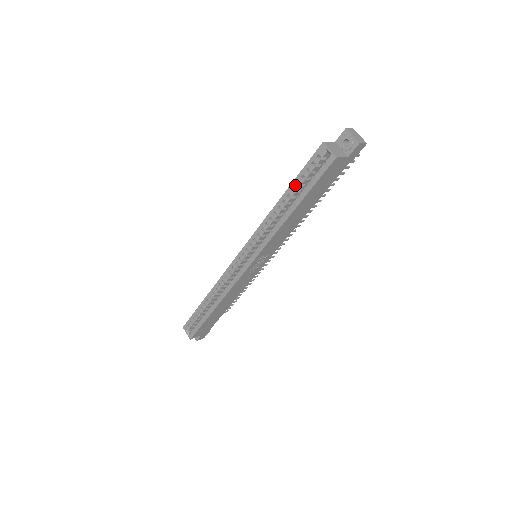
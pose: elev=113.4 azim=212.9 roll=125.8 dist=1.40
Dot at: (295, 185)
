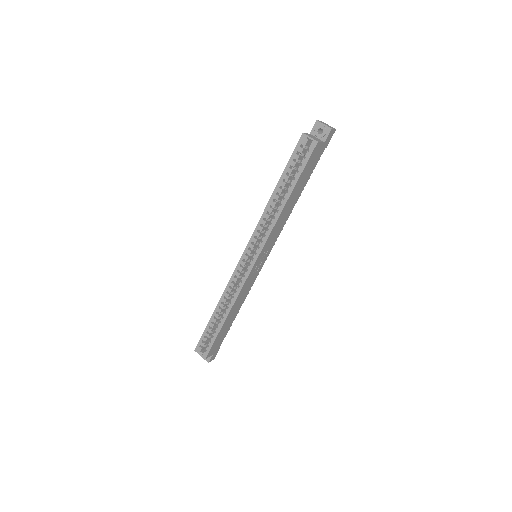
Dot at: (285, 176)
